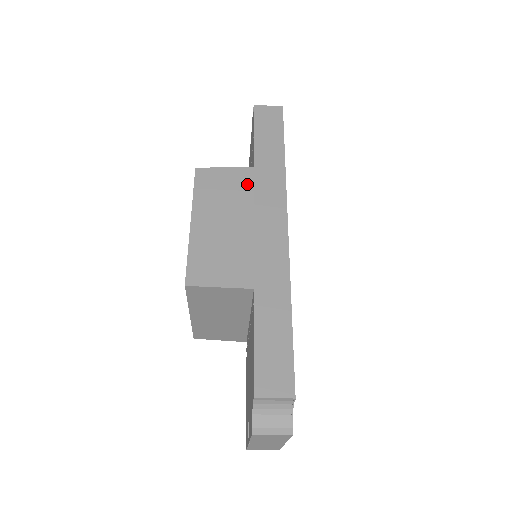
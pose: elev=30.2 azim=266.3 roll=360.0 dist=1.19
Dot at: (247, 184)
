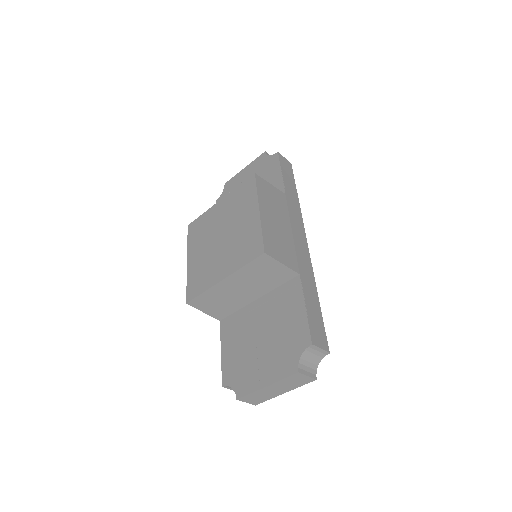
Dot at: (284, 203)
